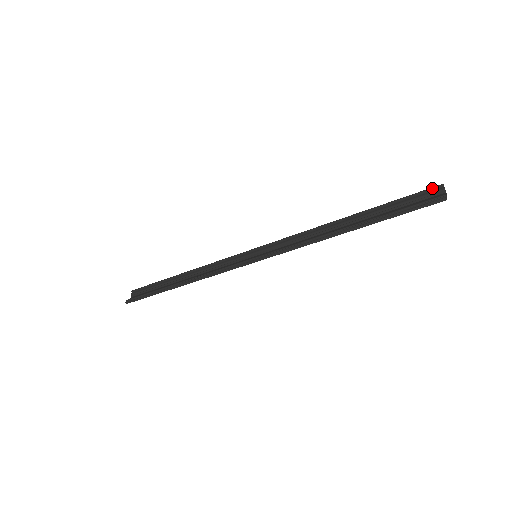
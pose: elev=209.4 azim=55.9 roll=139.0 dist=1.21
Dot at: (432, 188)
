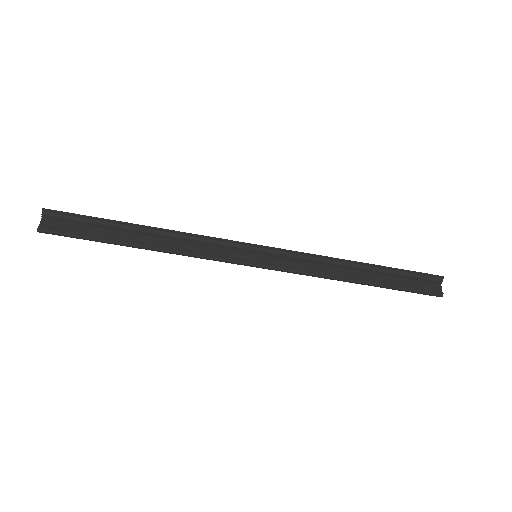
Dot at: (436, 276)
